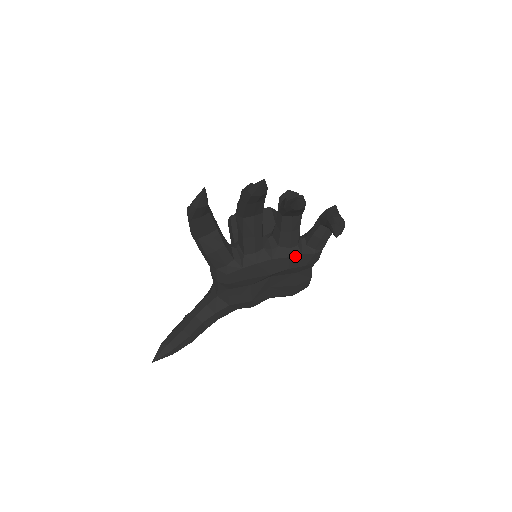
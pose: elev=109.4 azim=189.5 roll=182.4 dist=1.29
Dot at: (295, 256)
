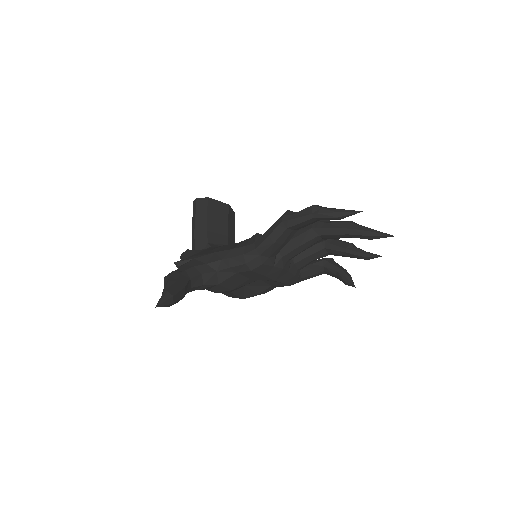
Dot at: (296, 277)
